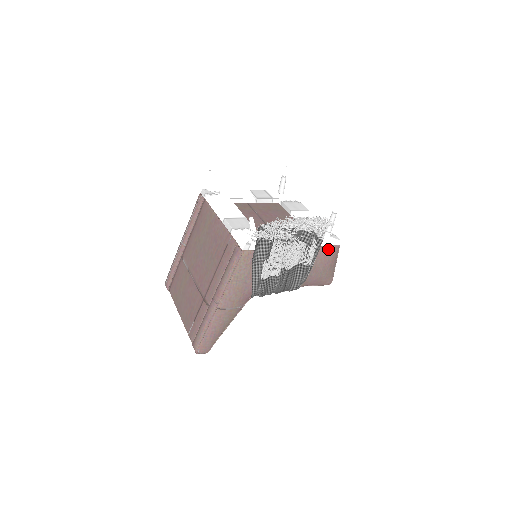
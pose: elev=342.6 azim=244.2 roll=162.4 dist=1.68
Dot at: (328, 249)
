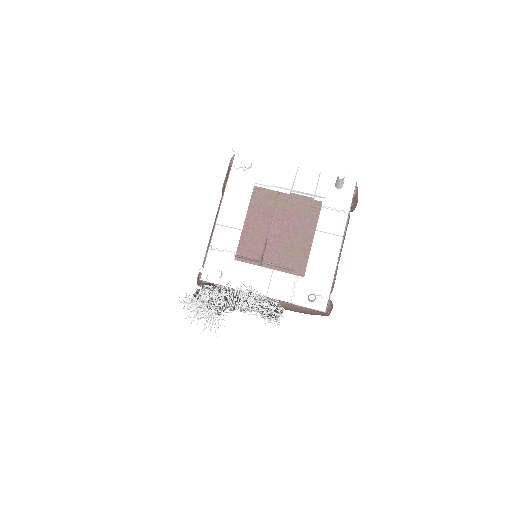
Dot at: (308, 309)
